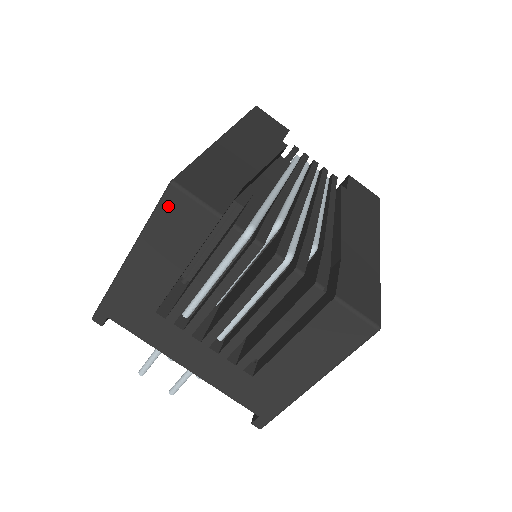
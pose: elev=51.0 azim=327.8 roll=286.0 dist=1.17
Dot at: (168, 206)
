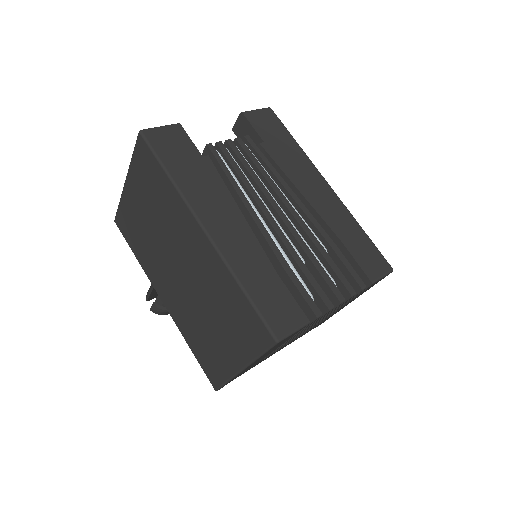
Dot at: (275, 346)
